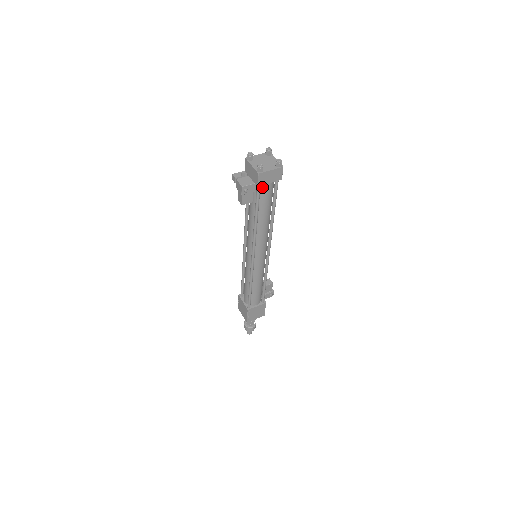
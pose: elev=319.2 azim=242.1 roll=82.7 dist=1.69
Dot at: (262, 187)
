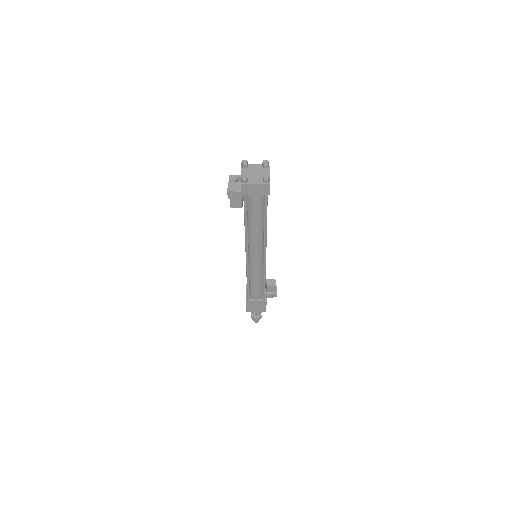
Dot at: (249, 196)
